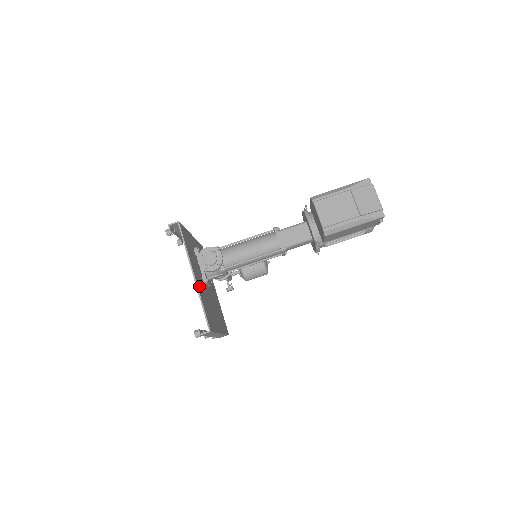
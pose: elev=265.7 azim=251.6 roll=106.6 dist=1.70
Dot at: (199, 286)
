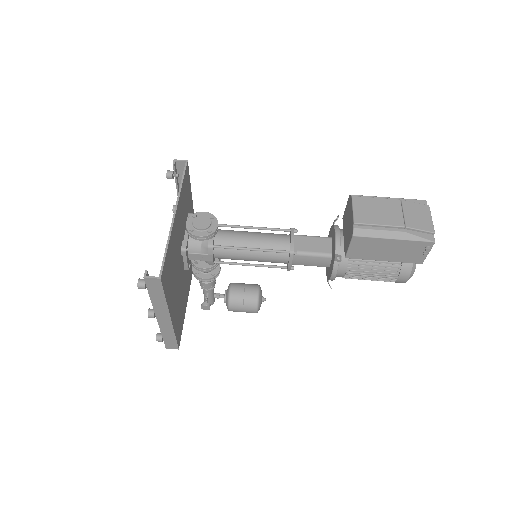
Dot at: (174, 232)
